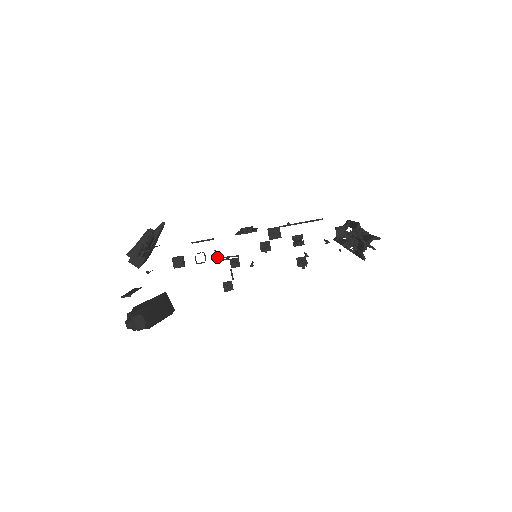
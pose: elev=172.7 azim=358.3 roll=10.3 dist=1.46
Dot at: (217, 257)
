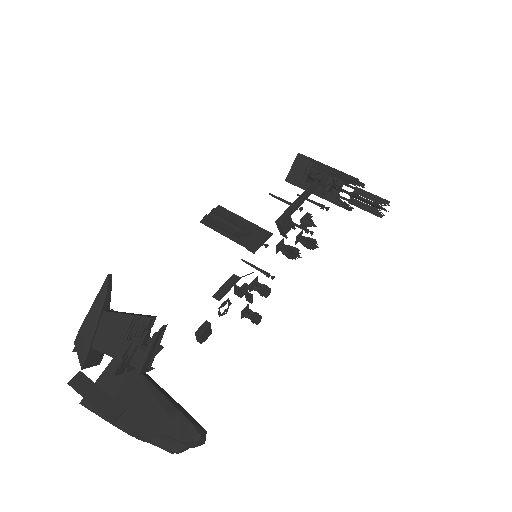
Dot at: (235, 291)
